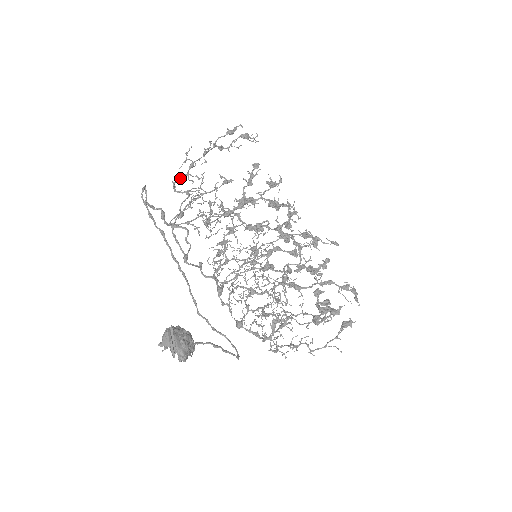
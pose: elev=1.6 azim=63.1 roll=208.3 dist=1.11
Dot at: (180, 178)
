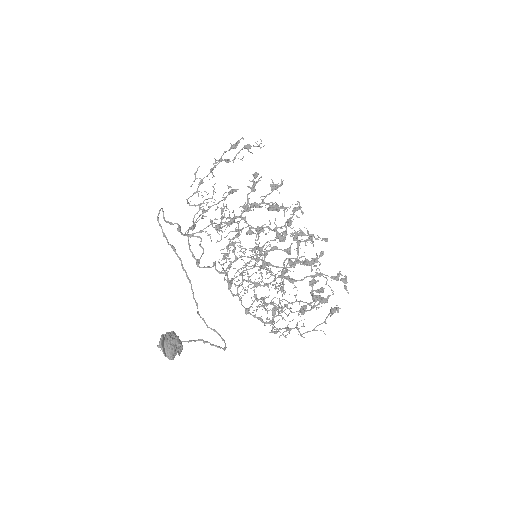
Dot at: occluded
